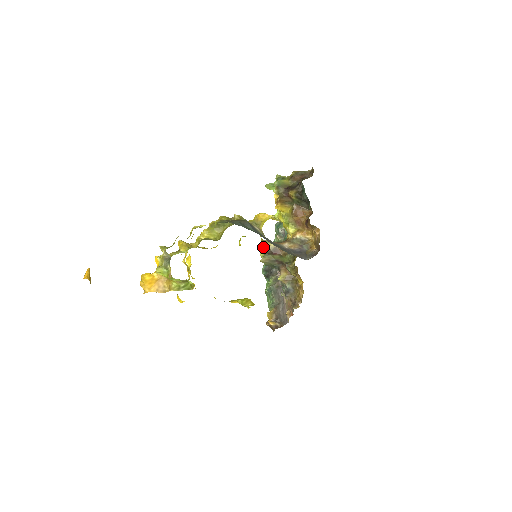
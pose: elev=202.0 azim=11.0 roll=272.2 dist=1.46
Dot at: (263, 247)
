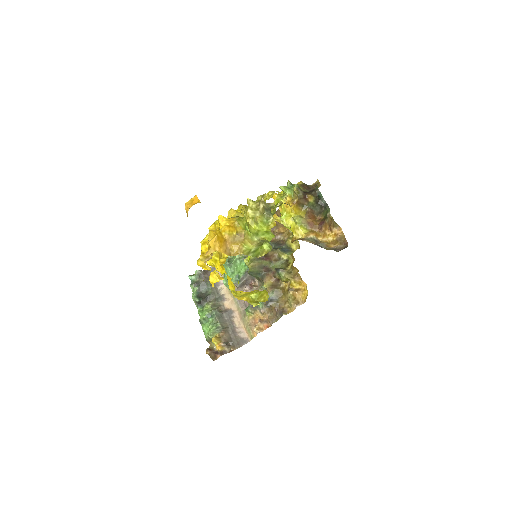
Dot at: (189, 275)
